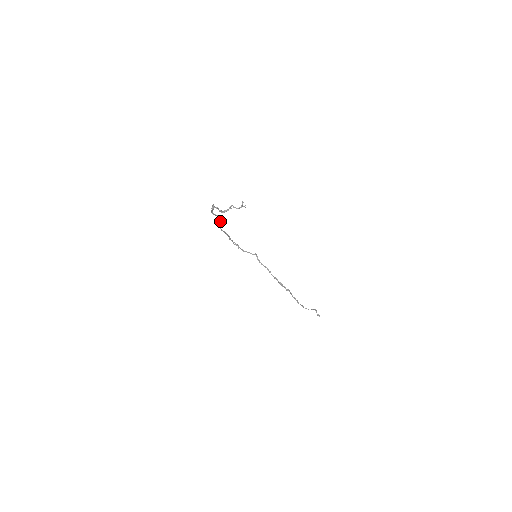
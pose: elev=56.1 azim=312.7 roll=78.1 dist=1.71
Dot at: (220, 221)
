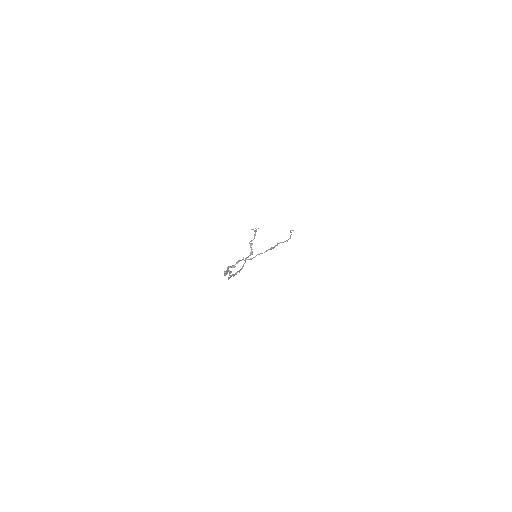
Dot at: occluded
